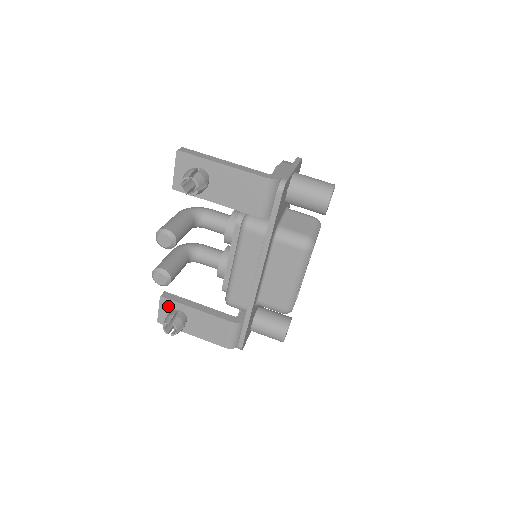
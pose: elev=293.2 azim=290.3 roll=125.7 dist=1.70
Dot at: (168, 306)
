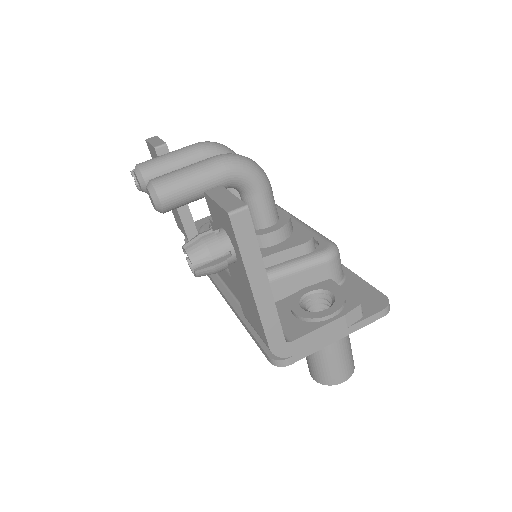
Dot at: occluded
